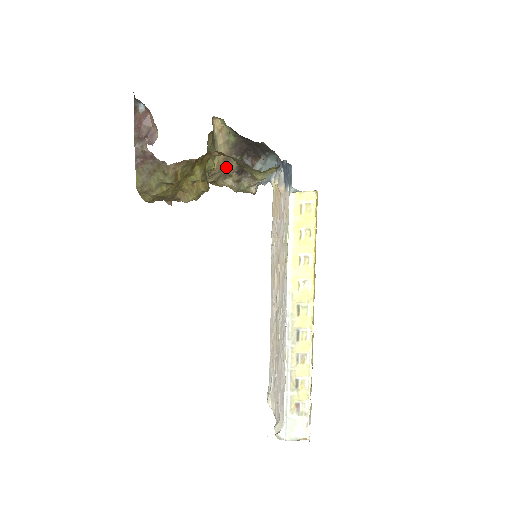
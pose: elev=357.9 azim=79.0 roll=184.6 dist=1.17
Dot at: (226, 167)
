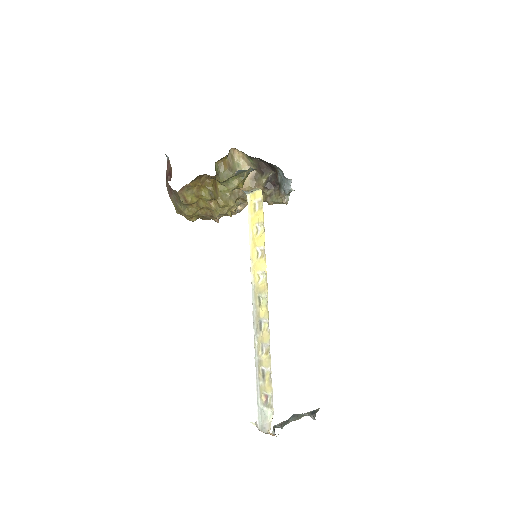
Dot at: (256, 185)
